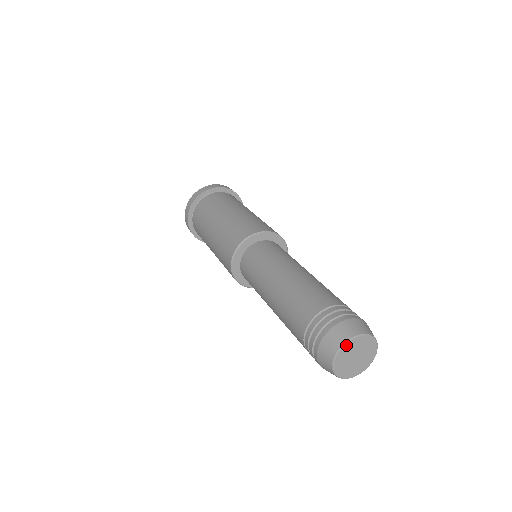
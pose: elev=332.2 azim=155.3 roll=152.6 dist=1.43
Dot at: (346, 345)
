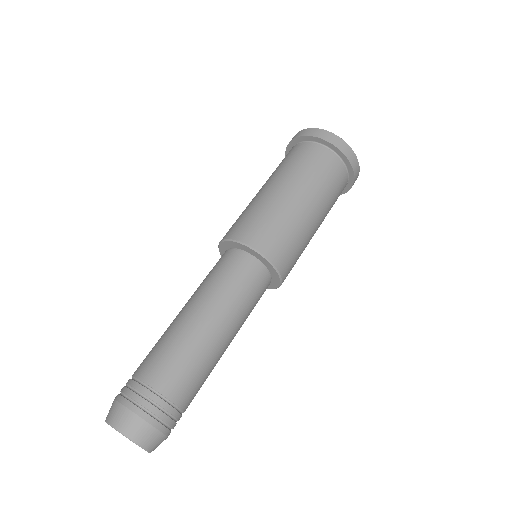
Dot at: occluded
